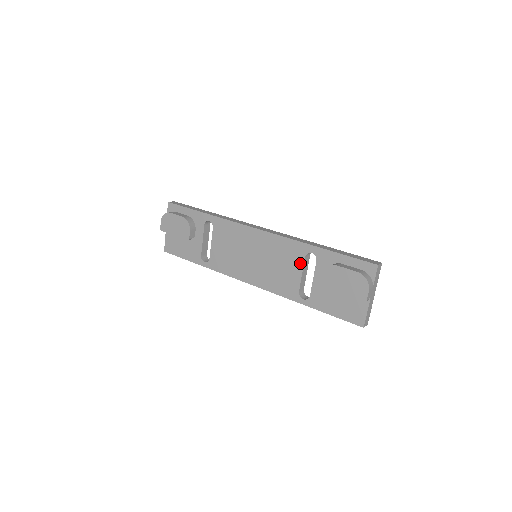
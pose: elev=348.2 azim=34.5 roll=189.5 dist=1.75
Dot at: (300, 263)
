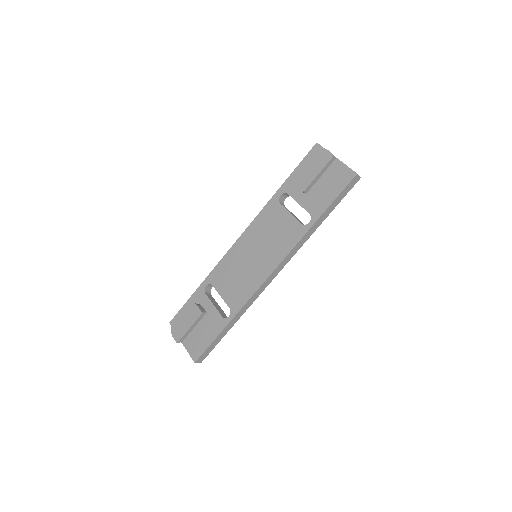
Dot at: (282, 210)
